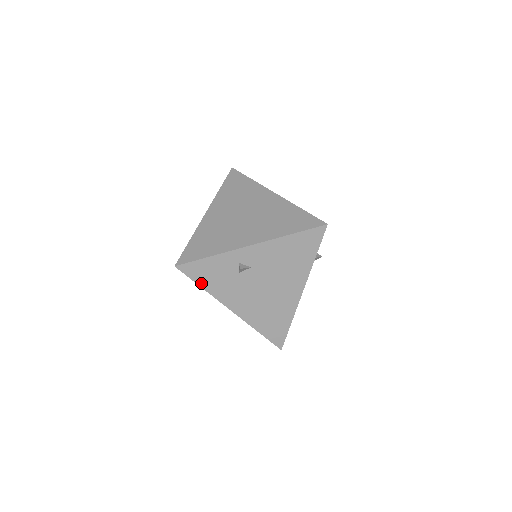
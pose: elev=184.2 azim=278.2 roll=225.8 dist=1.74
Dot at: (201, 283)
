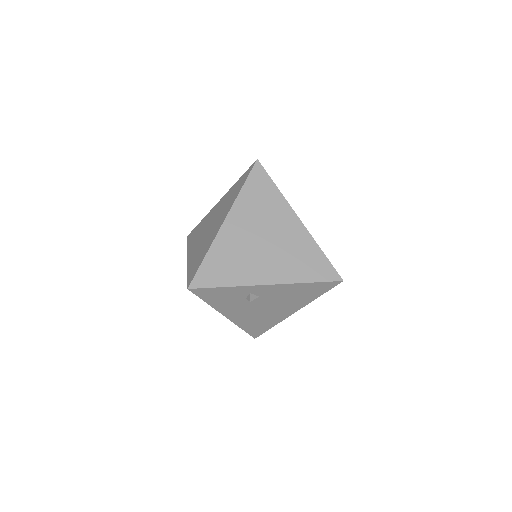
Dot at: (207, 300)
